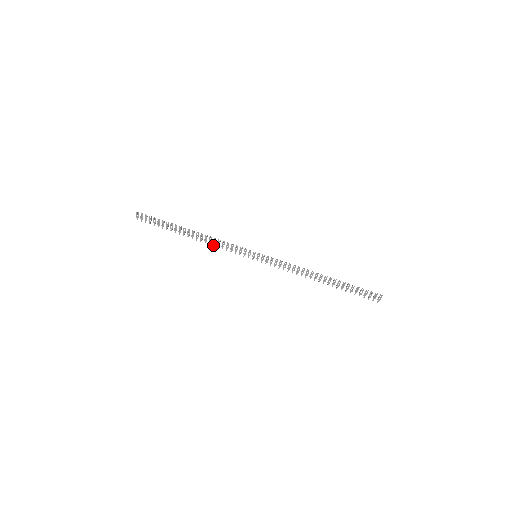
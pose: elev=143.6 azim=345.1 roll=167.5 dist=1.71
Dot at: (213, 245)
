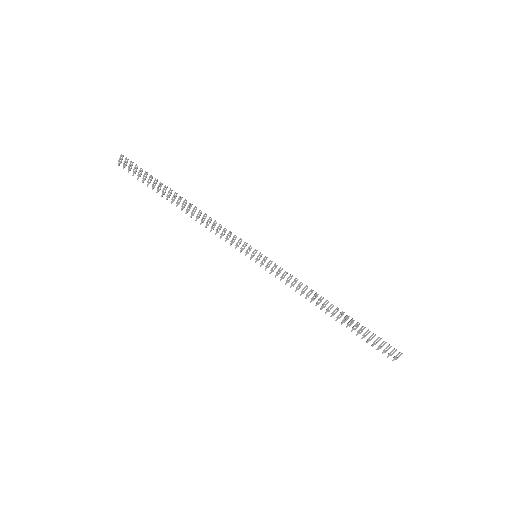
Dot at: (205, 226)
